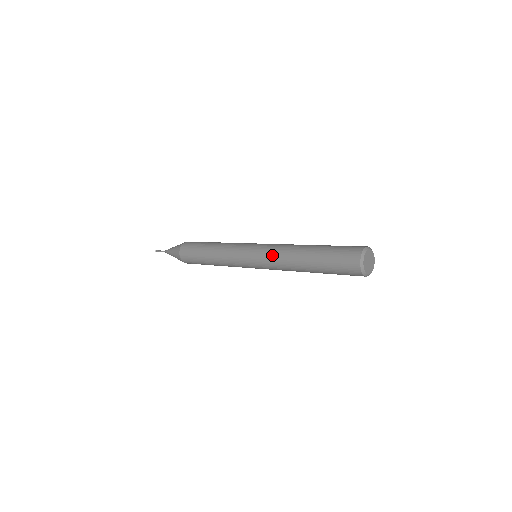
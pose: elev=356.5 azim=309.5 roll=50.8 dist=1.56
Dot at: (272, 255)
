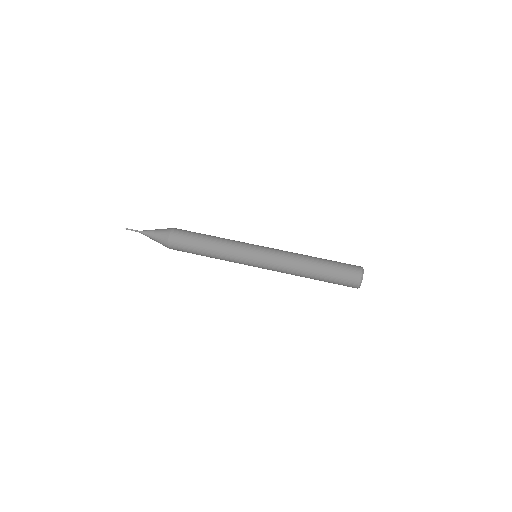
Dot at: occluded
